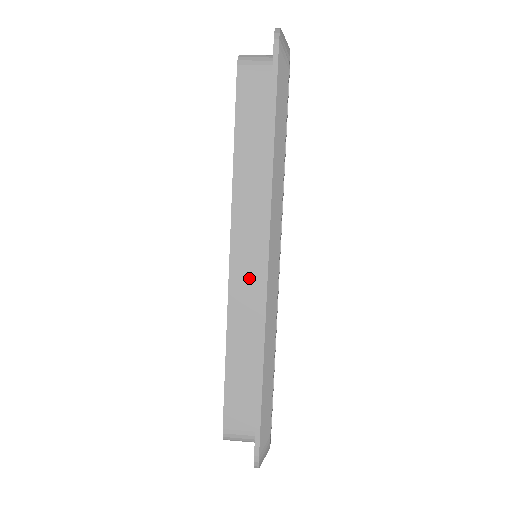
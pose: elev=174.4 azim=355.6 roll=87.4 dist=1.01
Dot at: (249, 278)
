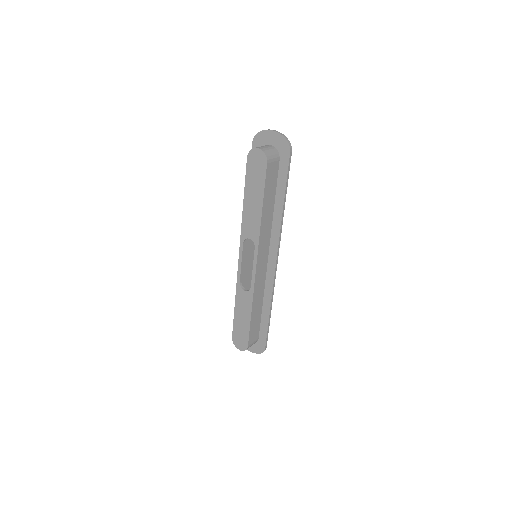
Dot at: (262, 271)
